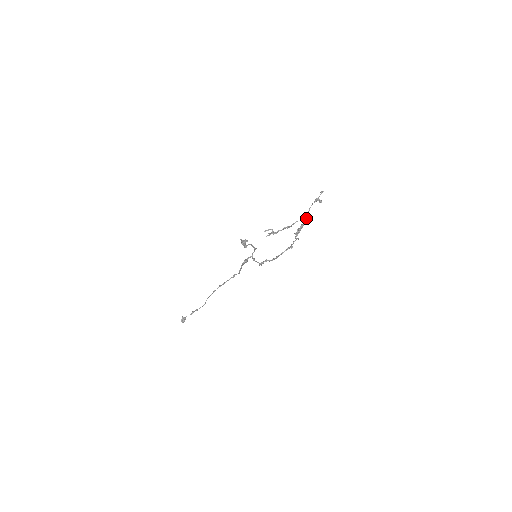
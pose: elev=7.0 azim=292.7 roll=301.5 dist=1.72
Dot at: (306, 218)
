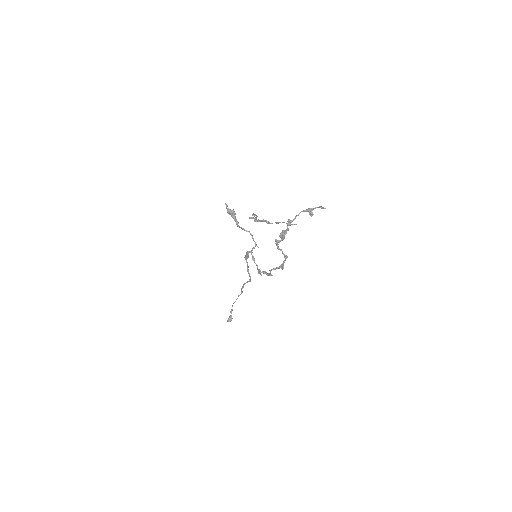
Dot at: (288, 224)
